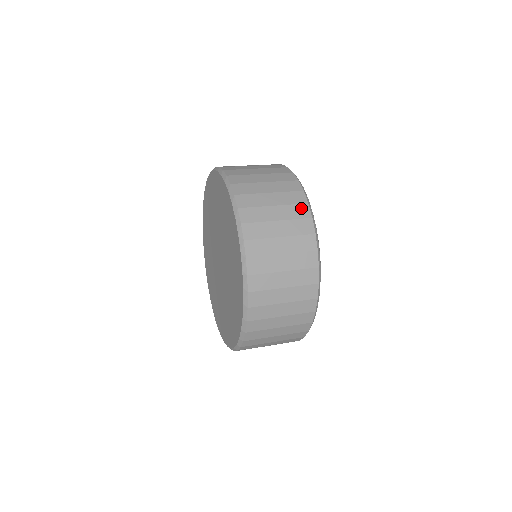
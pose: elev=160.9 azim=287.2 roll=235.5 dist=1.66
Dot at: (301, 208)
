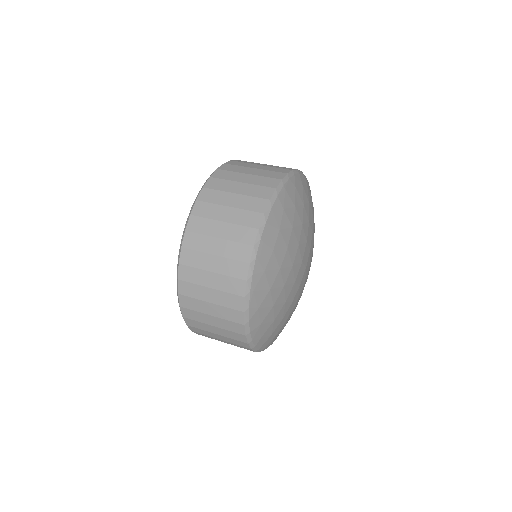
Dot at: (243, 249)
